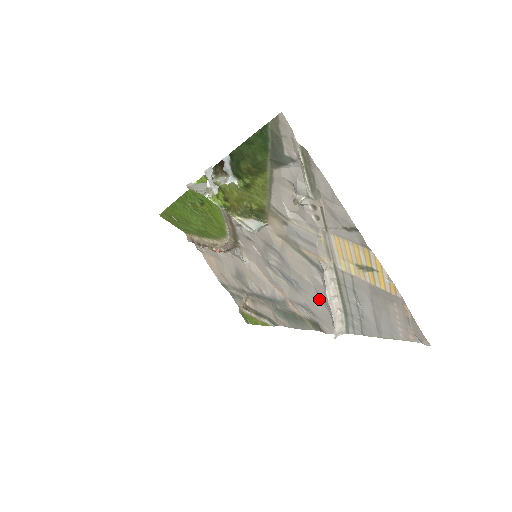
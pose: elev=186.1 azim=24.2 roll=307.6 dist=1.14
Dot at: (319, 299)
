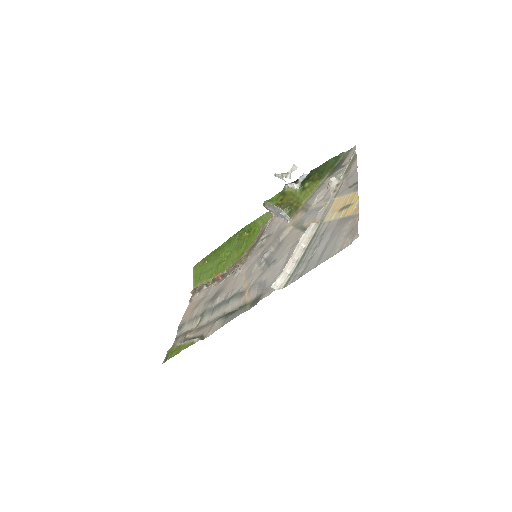
Dot at: (284, 263)
